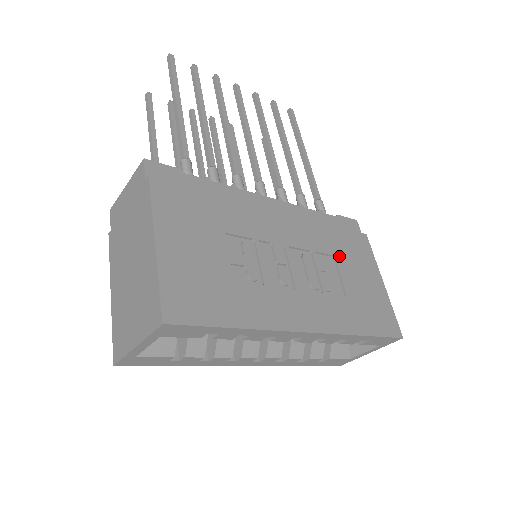
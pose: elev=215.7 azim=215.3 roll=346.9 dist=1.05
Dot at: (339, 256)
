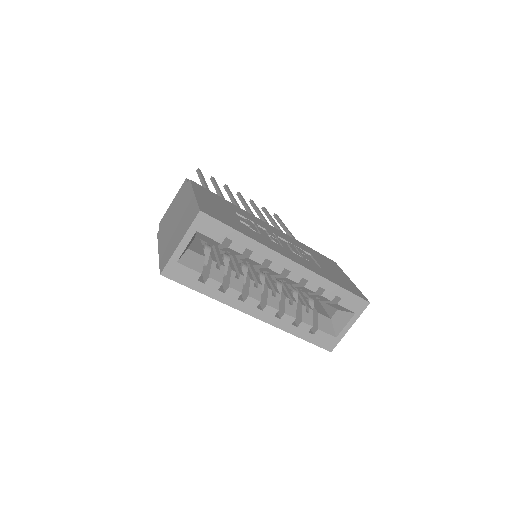
Dot at: (314, 256)
